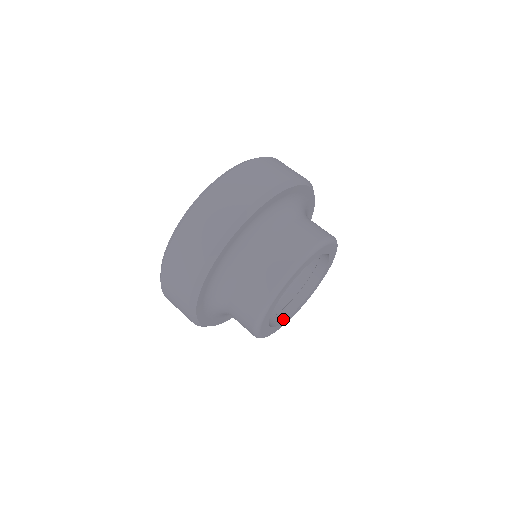
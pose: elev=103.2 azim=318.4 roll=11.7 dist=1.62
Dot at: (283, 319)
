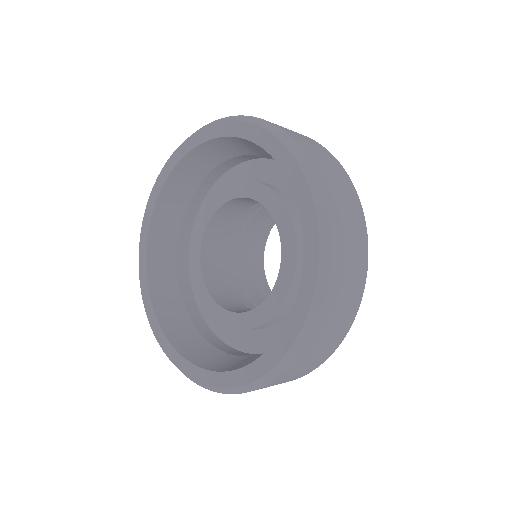
Dot at: (263, 272)
